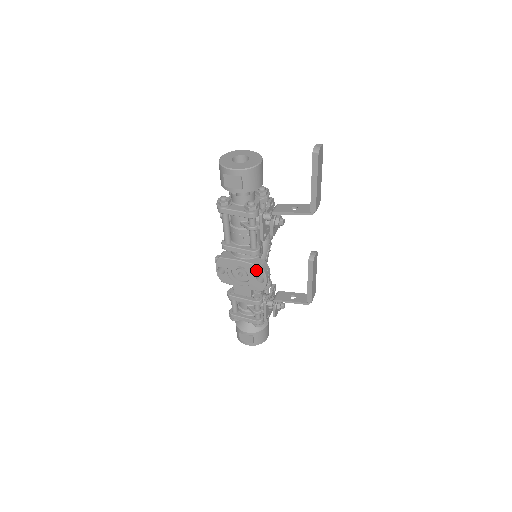
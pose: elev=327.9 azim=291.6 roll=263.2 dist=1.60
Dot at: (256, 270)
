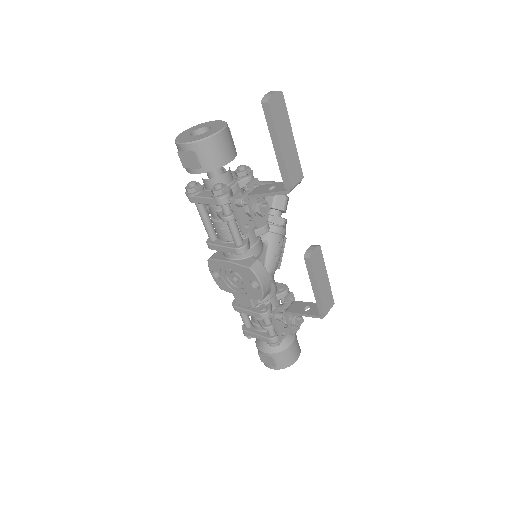
Dot at: (247, 273)
